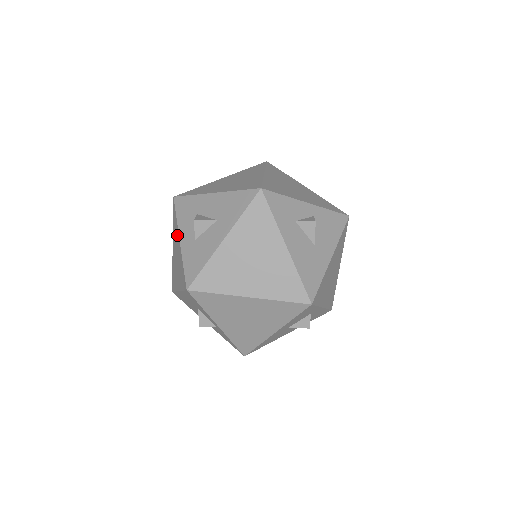
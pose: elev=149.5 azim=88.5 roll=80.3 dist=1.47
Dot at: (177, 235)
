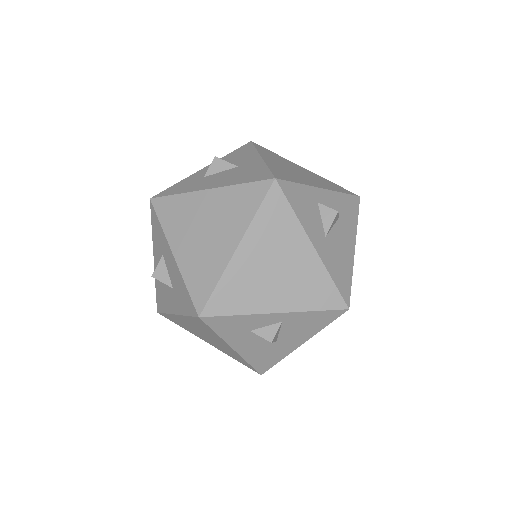
Dot at: occluded
